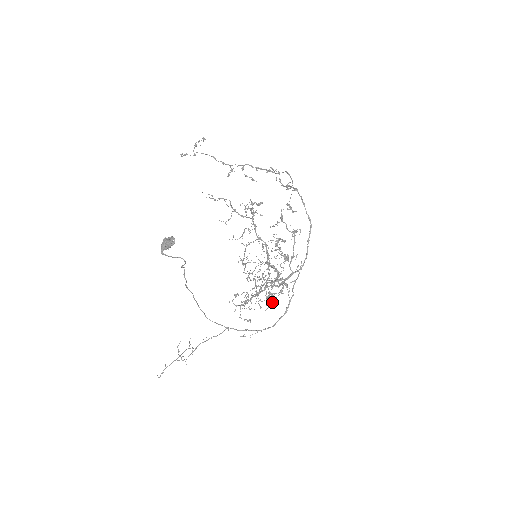
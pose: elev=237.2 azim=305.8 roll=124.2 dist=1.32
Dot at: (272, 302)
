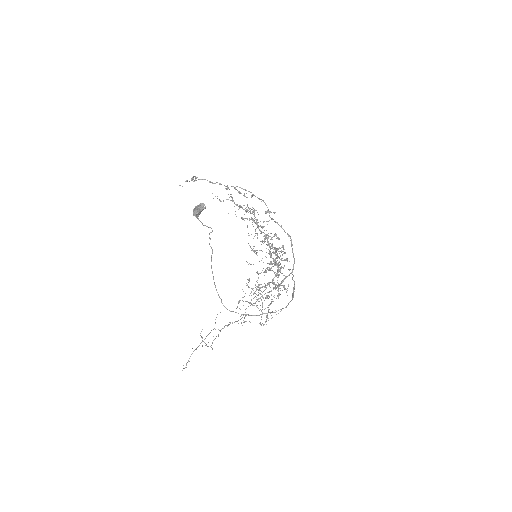
Dot at: (267, 318)
